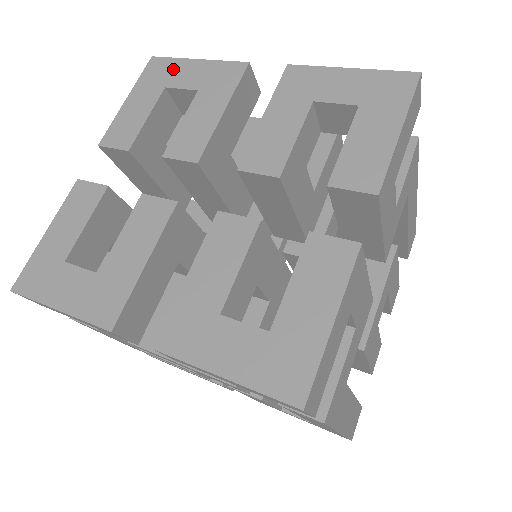
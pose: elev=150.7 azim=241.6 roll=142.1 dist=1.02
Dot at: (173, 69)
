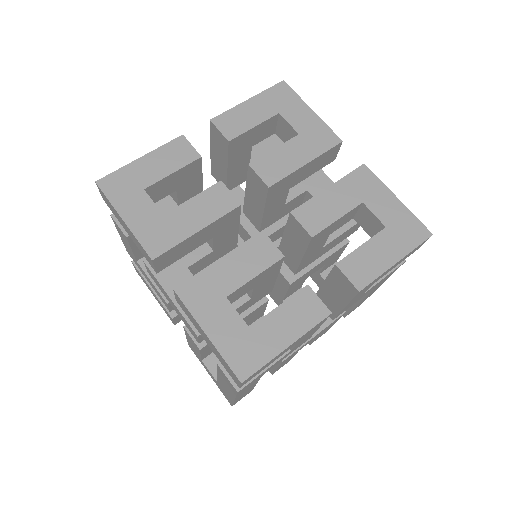
Dot at: (292, 103)
